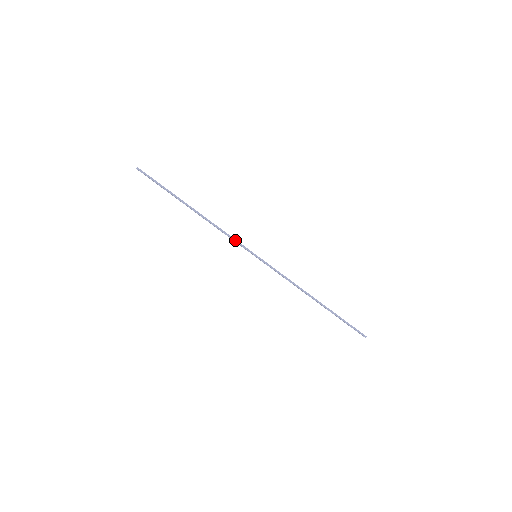
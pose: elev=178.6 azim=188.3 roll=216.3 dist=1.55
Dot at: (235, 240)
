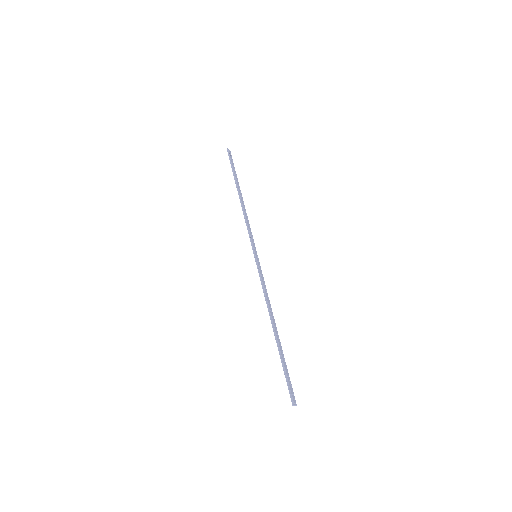
Dot at: (249, 232)
